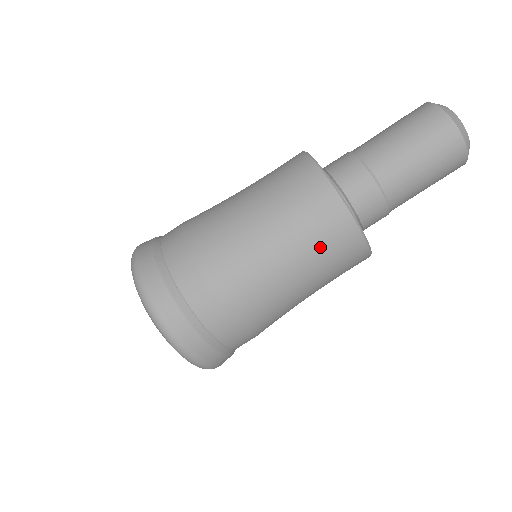
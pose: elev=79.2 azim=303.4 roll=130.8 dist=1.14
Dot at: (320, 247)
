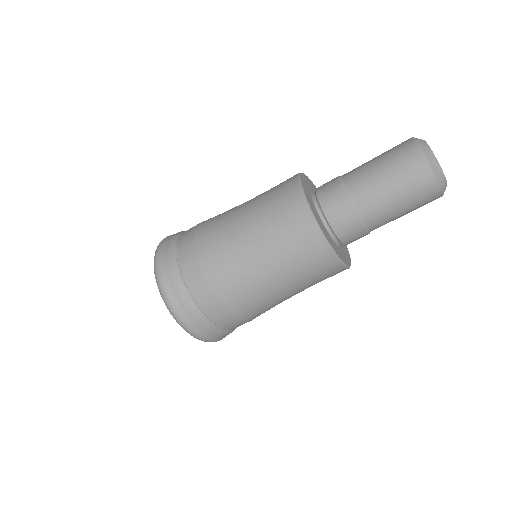
Dot at: (310, 277)
